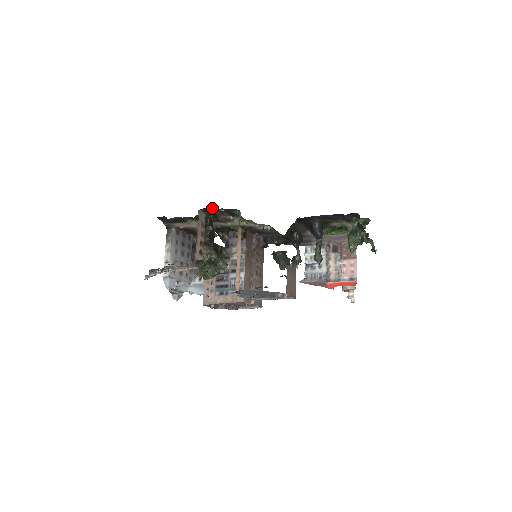
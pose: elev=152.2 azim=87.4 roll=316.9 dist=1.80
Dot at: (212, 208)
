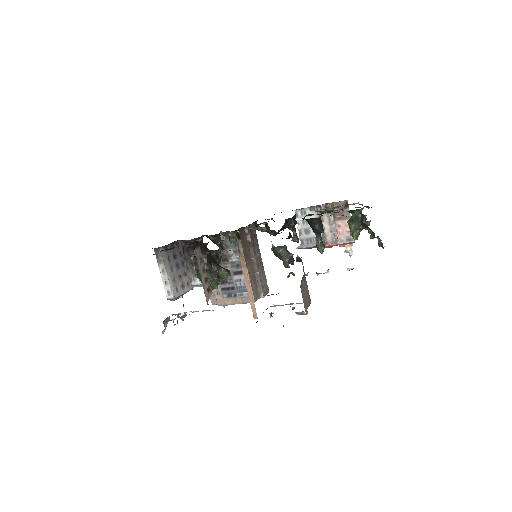
Dot at: occluded
